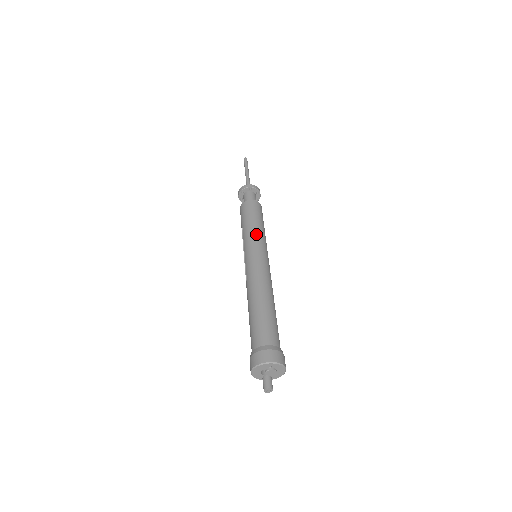
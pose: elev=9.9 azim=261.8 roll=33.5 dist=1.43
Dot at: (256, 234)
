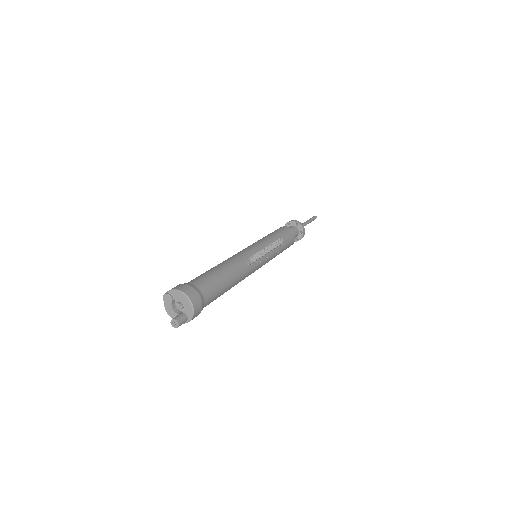
Dot at: (259, 240)
